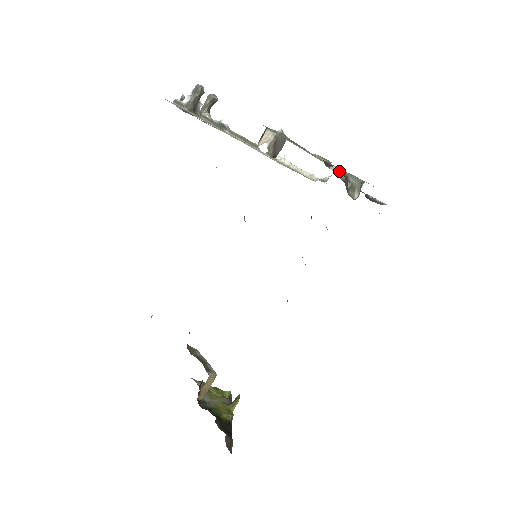
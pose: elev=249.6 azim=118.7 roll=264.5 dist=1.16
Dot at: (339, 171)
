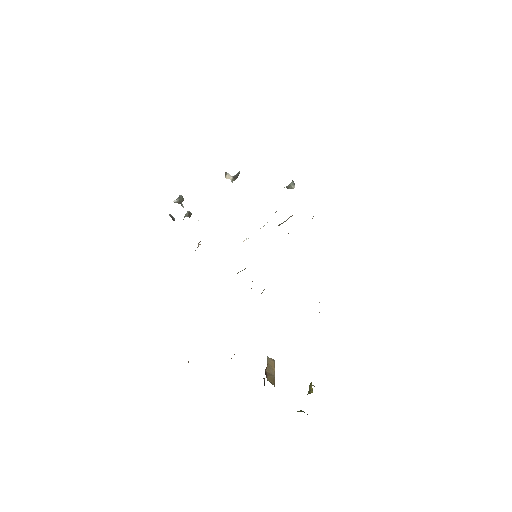
Dot at: occluded
